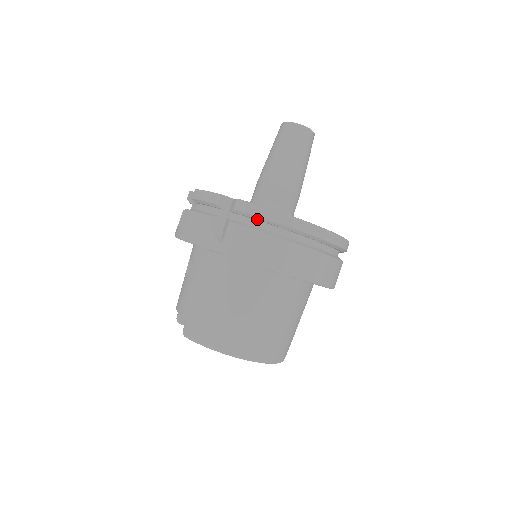
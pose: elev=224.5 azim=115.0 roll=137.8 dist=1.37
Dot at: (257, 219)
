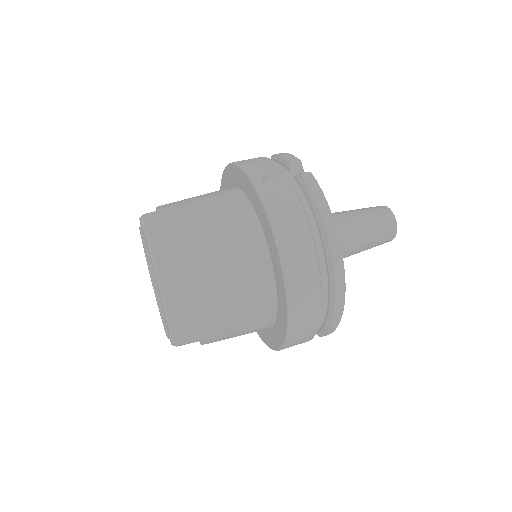
Dot at: (308, 197)
